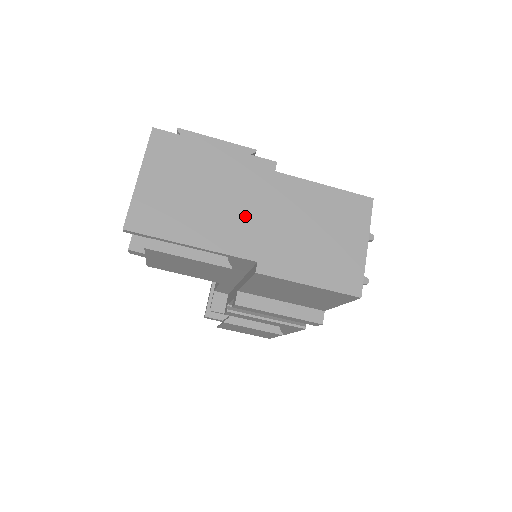
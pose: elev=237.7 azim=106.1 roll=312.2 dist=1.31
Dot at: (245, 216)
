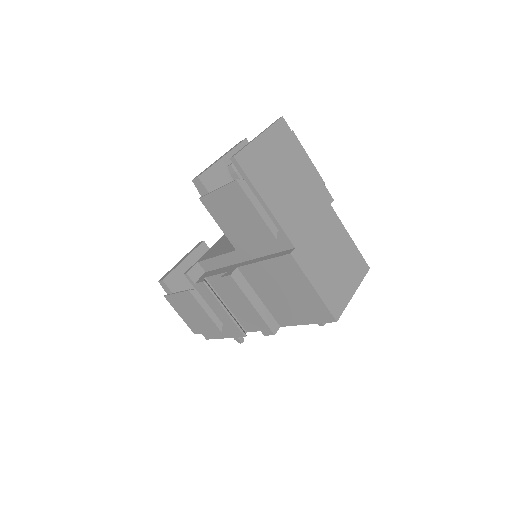
Dot at: (303, 214)
